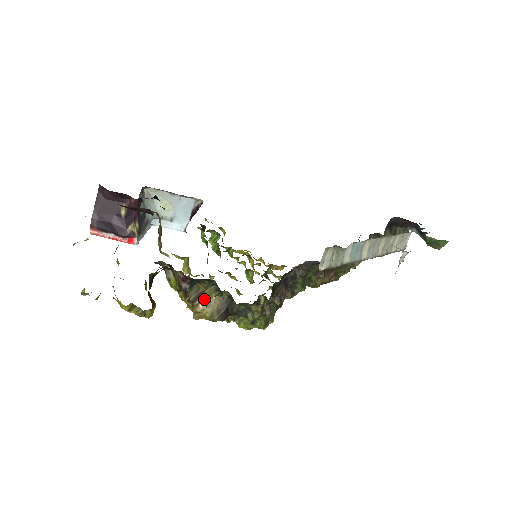
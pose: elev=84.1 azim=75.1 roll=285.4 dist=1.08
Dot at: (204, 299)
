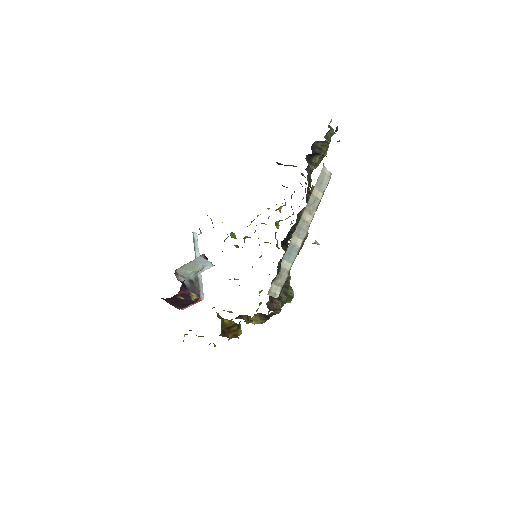
Dot at: (251, 319)
